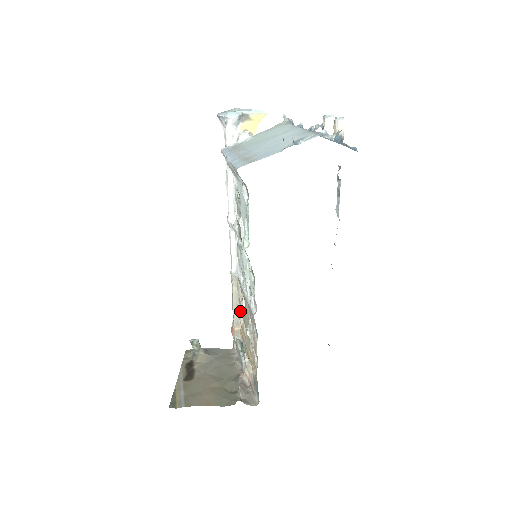
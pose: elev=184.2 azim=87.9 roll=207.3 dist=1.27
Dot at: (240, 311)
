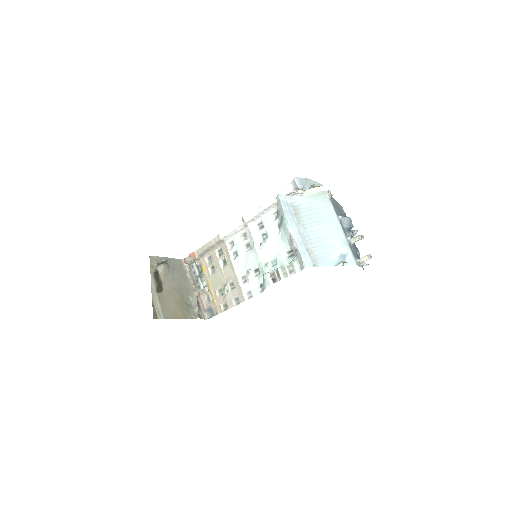
Dot at: (209, 253)
